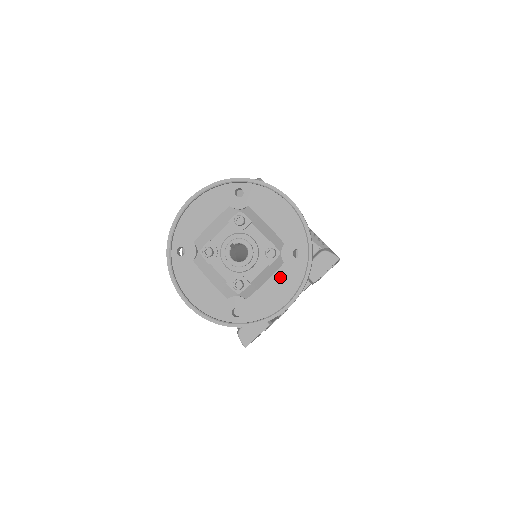
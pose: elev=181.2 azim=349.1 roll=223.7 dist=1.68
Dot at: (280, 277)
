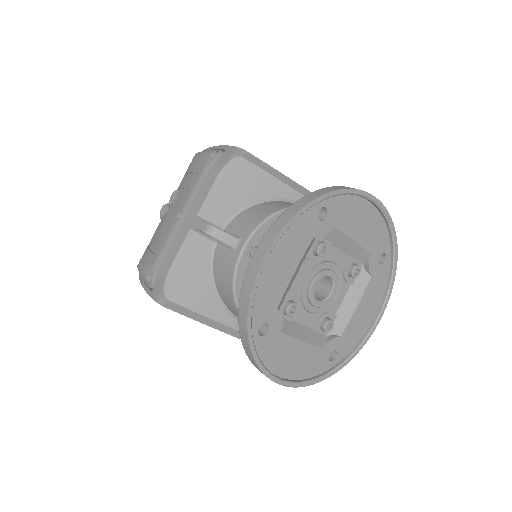
Dot at: (369, 293)
